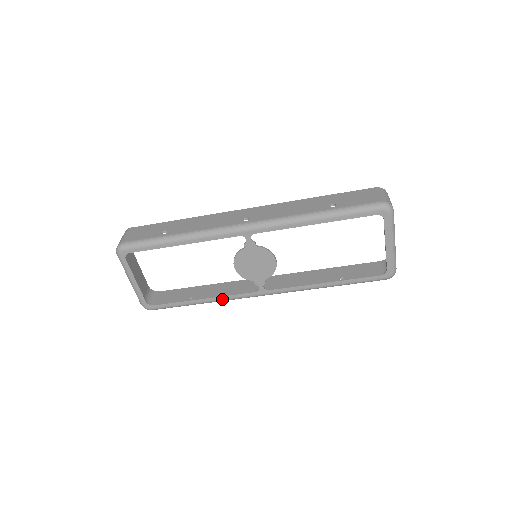
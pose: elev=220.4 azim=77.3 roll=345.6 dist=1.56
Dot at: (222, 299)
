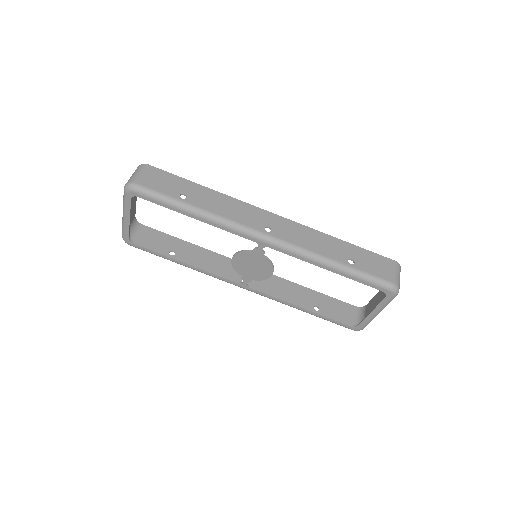
Dot at: (203, 272)
